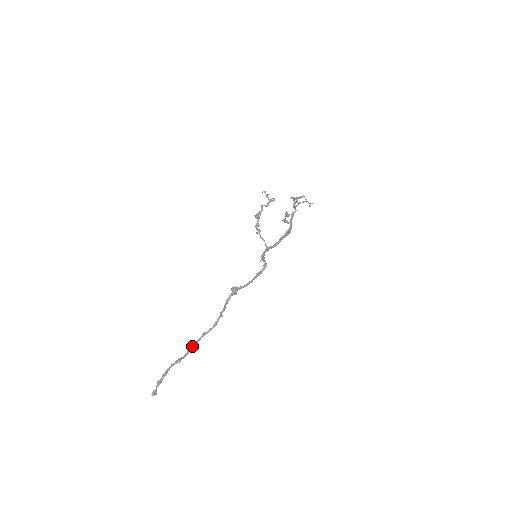
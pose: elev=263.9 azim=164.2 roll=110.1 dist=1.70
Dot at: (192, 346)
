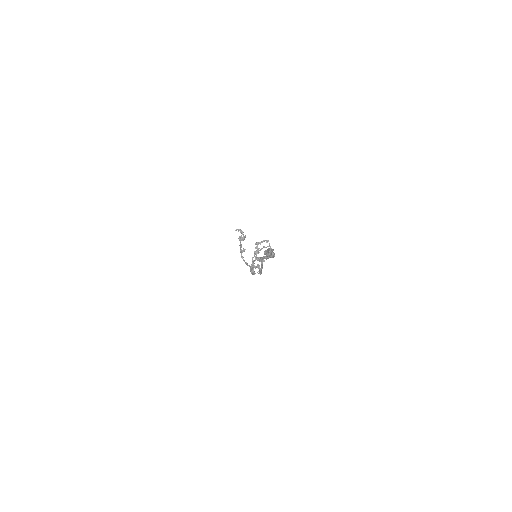
Dot at: occluded
